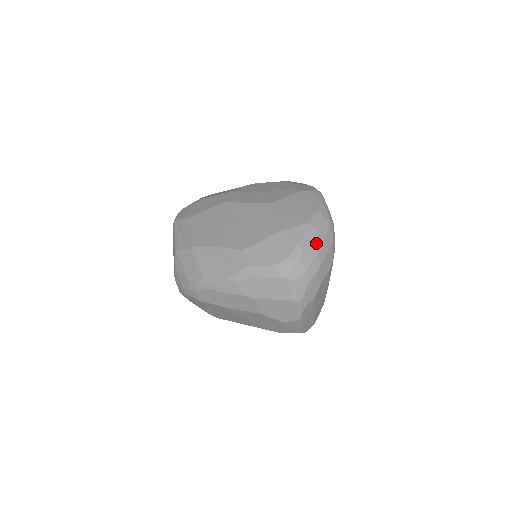
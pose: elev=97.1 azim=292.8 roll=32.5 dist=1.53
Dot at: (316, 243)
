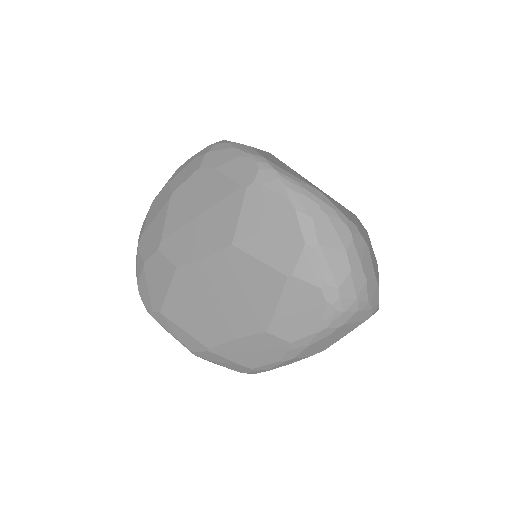
Dot at: (337, 259)
